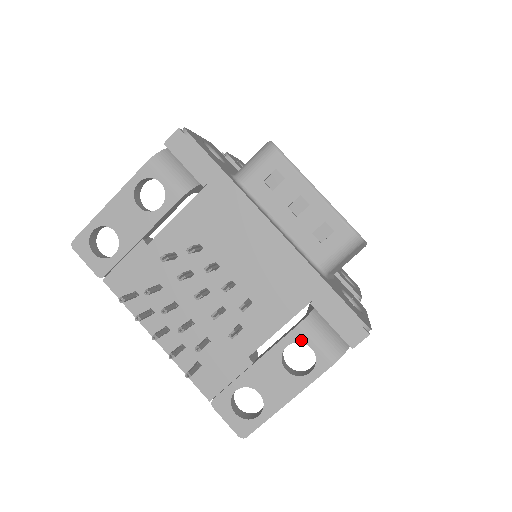
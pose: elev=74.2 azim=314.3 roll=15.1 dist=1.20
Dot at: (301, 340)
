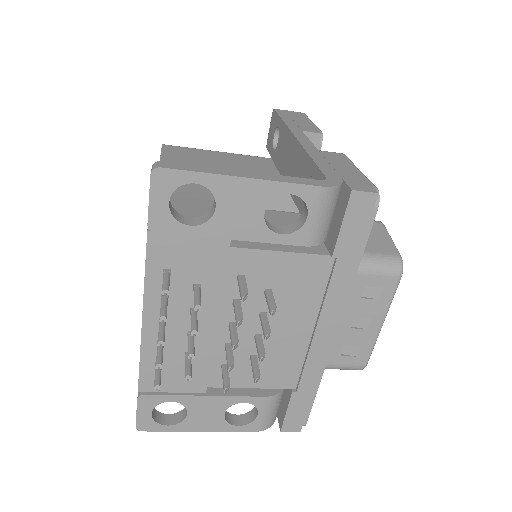
Dot at: (258, 406)
